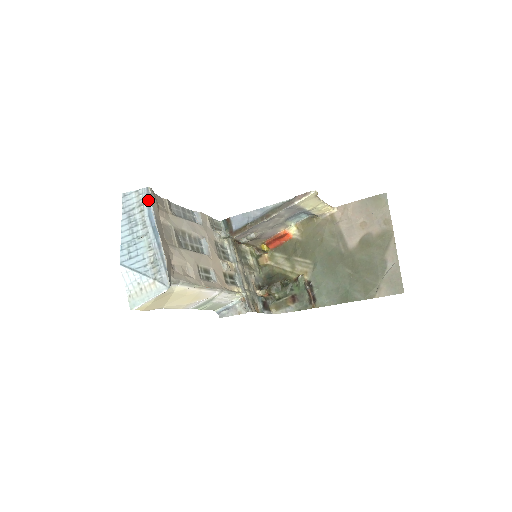
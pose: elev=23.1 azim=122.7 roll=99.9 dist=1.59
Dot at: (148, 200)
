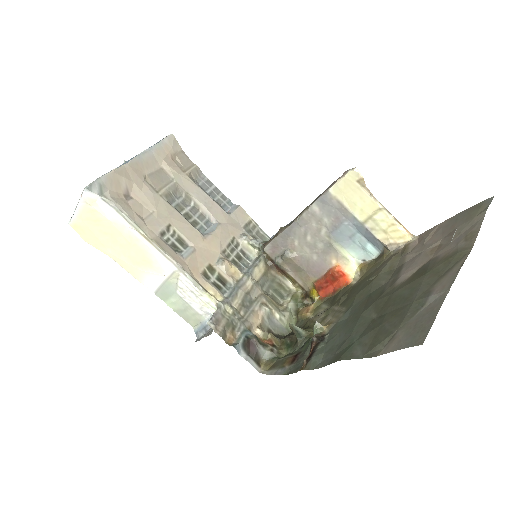
Dot at: (160, 141)
